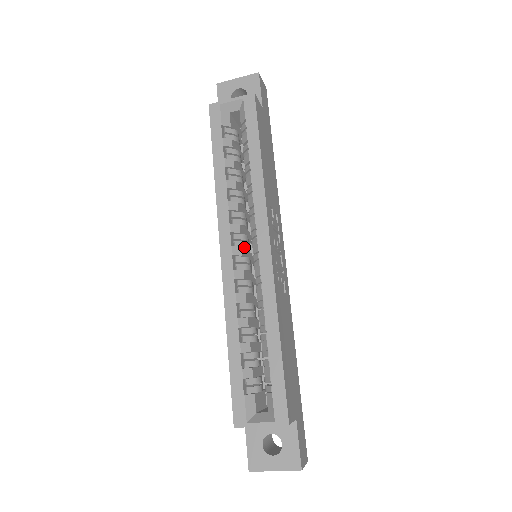
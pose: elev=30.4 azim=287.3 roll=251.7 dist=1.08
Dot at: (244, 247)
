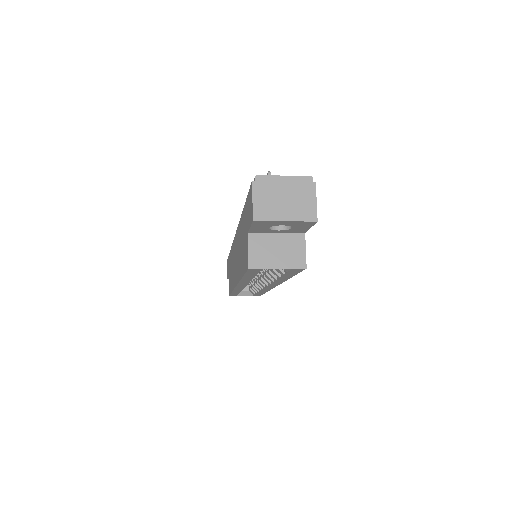
Dot at: occluded
